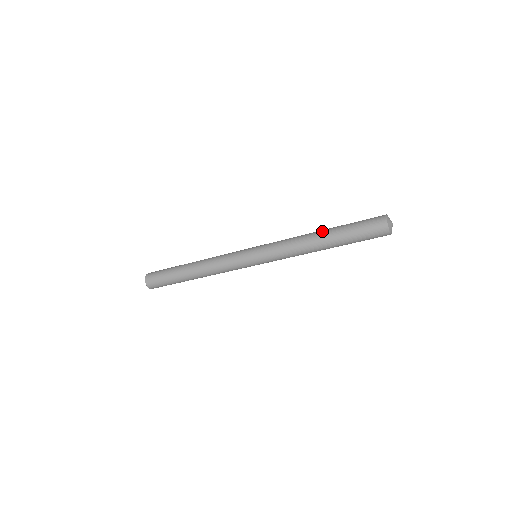
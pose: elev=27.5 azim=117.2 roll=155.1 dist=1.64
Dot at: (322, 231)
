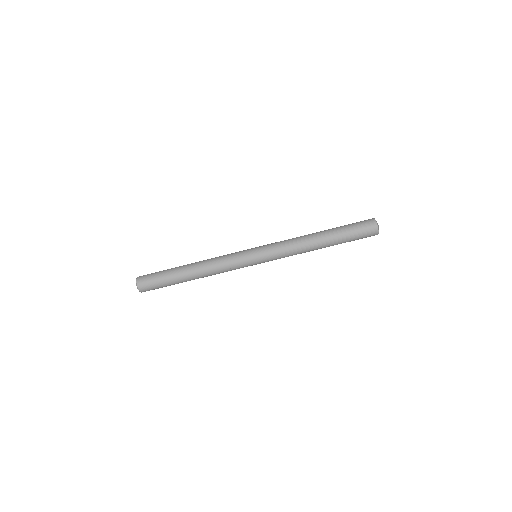
Dot at: (320, 232)
